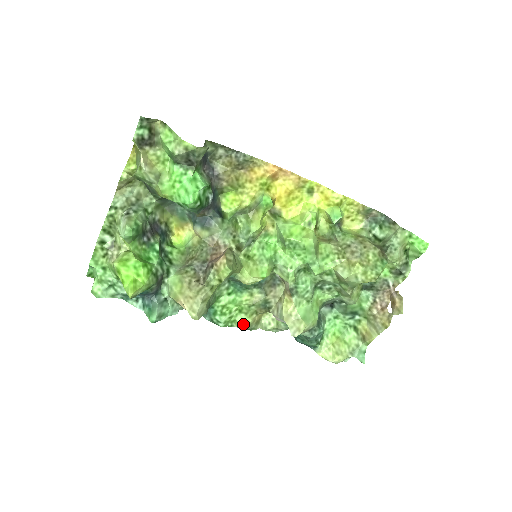
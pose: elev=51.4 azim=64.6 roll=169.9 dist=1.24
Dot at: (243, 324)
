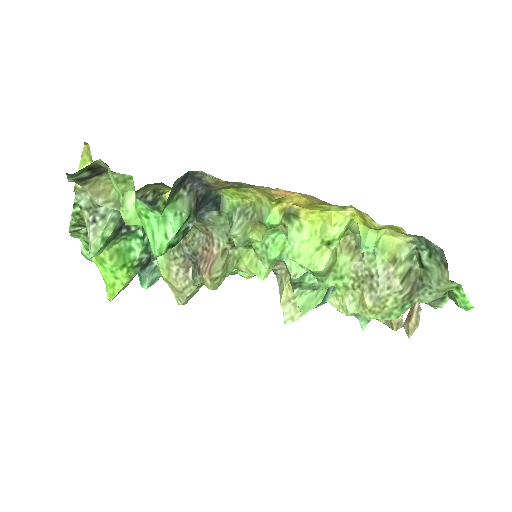
Dot at: occluded
